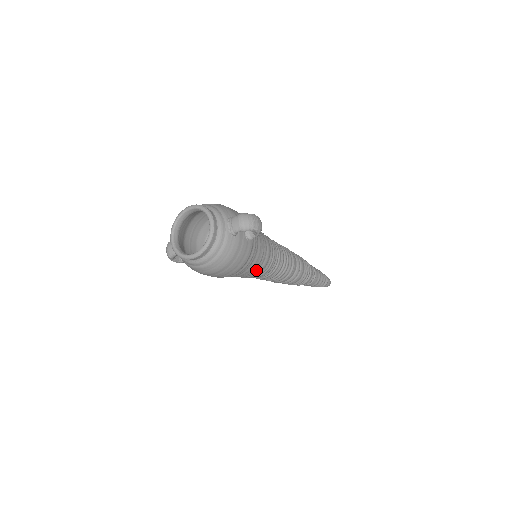
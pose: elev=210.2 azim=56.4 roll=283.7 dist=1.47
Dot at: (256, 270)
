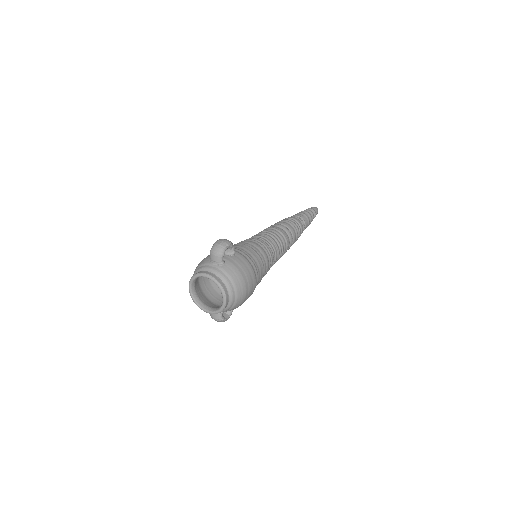
Dot at: (263, 260)
